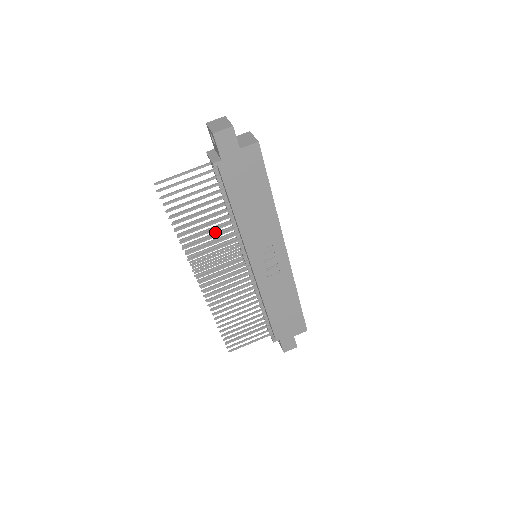
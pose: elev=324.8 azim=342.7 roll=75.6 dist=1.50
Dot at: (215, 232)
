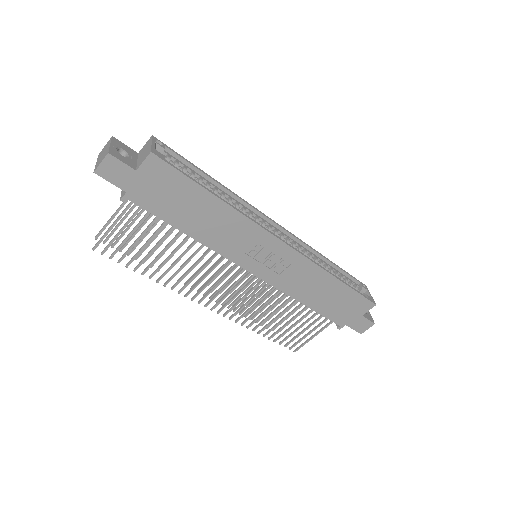
Dot at: occluded
